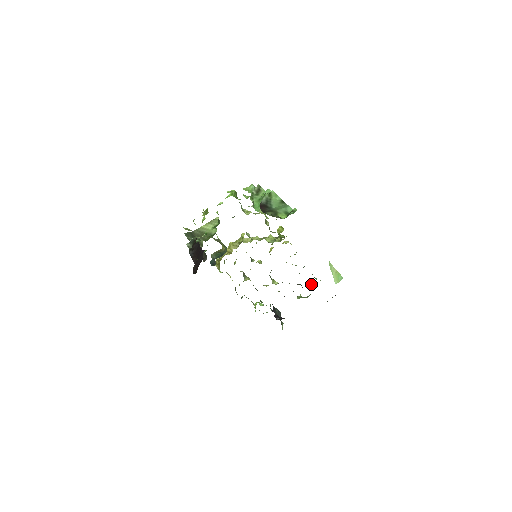
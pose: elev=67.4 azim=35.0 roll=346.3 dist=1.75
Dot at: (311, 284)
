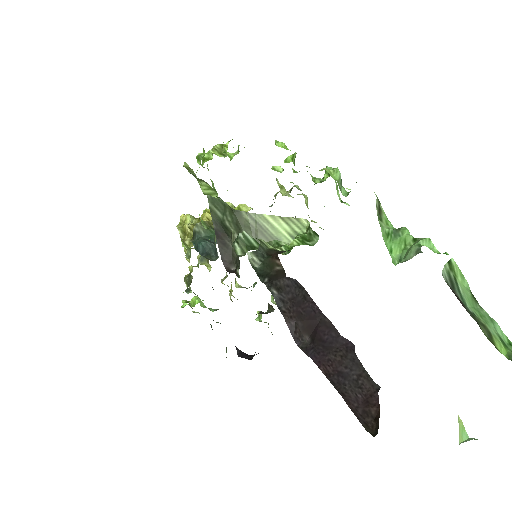
Dot at: (275, 303)
